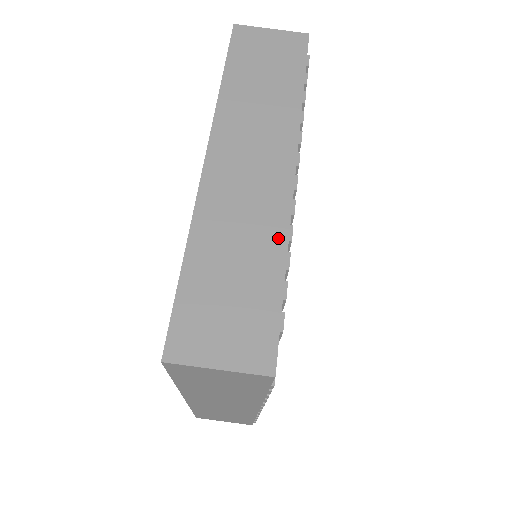
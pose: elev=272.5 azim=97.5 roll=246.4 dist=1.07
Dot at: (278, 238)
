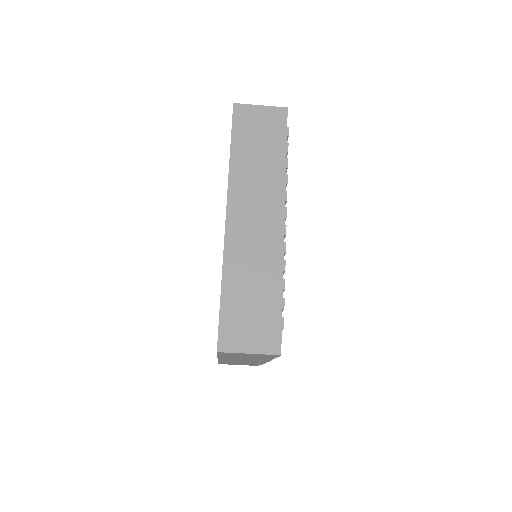
Dot at: (277, 270)
